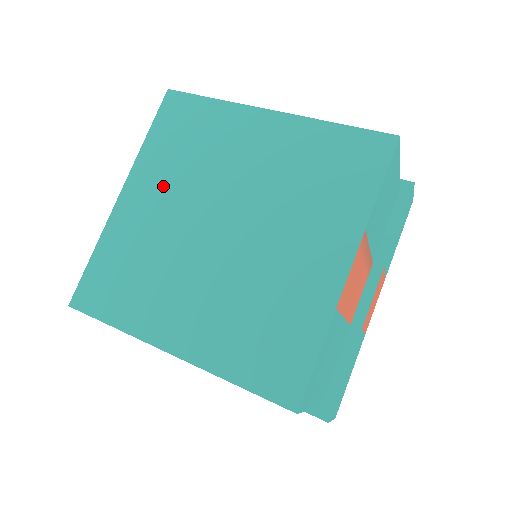
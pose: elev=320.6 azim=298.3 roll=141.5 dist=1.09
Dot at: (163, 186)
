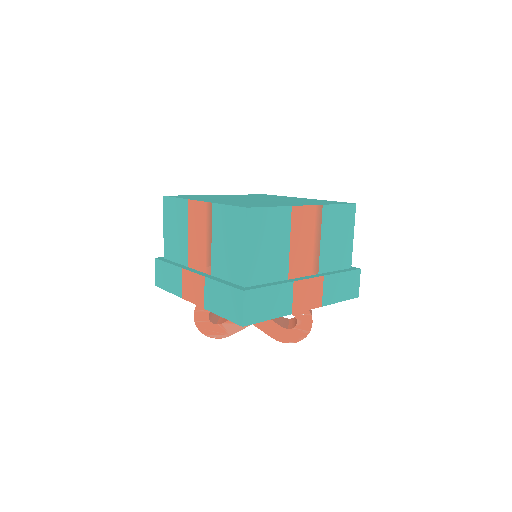
Dot at: (240, 196)
